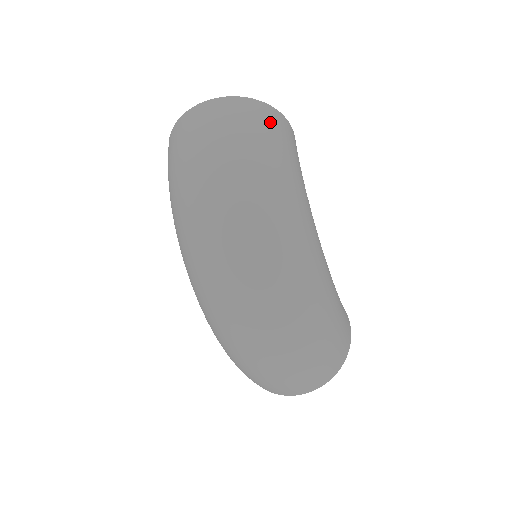
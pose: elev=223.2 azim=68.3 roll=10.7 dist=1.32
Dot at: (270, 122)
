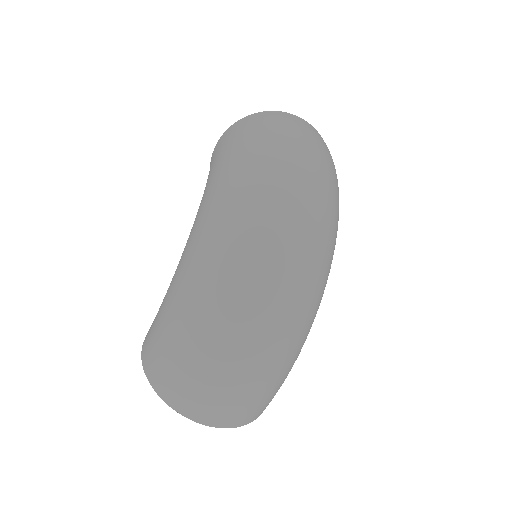
Dot at: occluded
